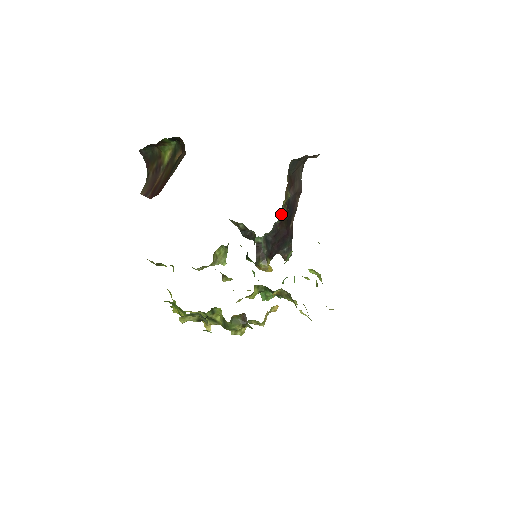
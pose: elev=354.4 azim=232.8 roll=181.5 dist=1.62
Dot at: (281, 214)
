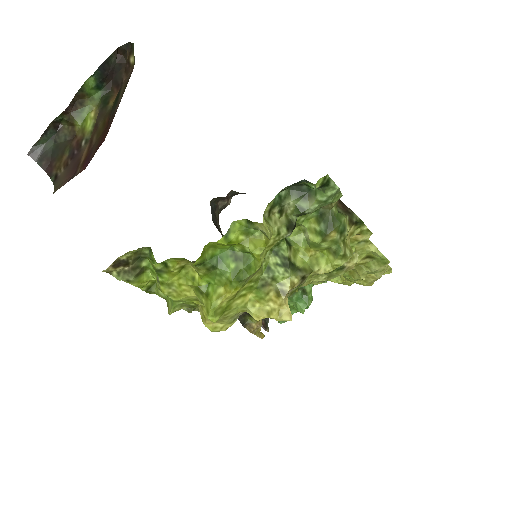
Dot at: occluded
